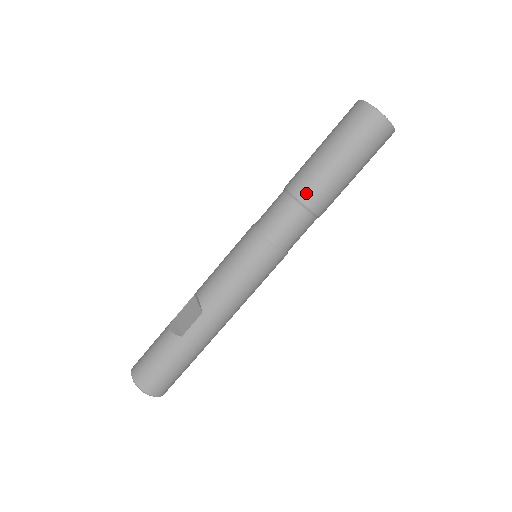
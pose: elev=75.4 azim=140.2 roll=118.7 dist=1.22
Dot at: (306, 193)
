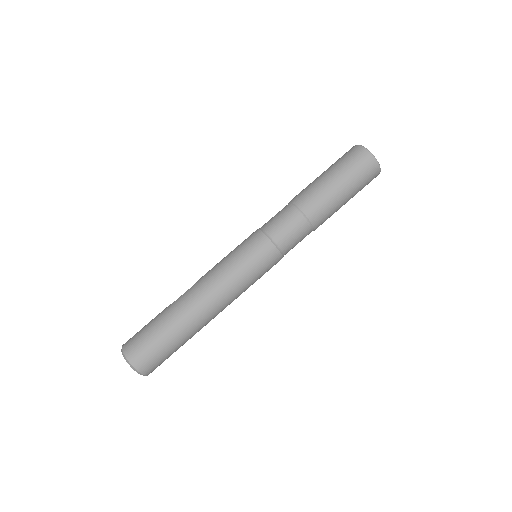
Dot at: (296, 197)
